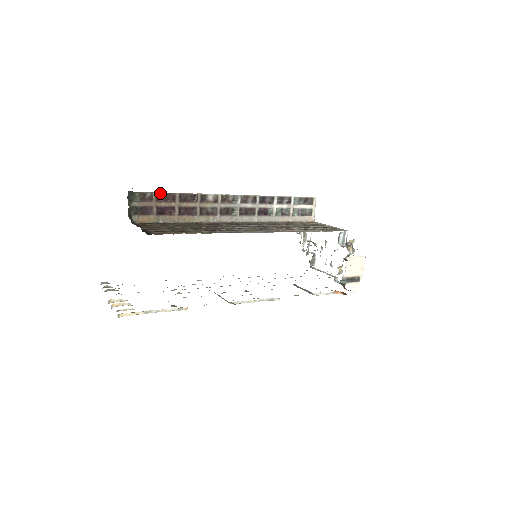
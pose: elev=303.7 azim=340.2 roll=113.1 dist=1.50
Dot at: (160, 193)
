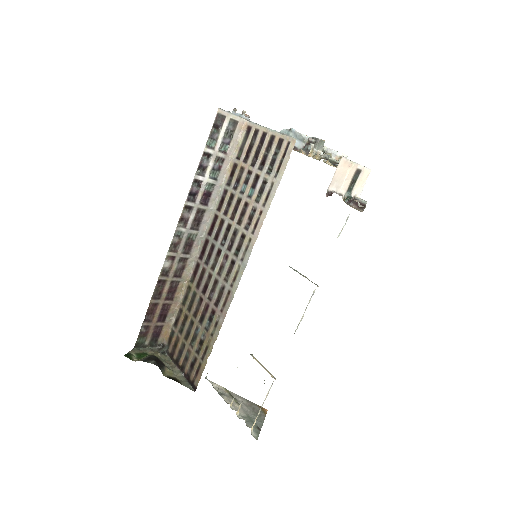
Dot at: occluded
